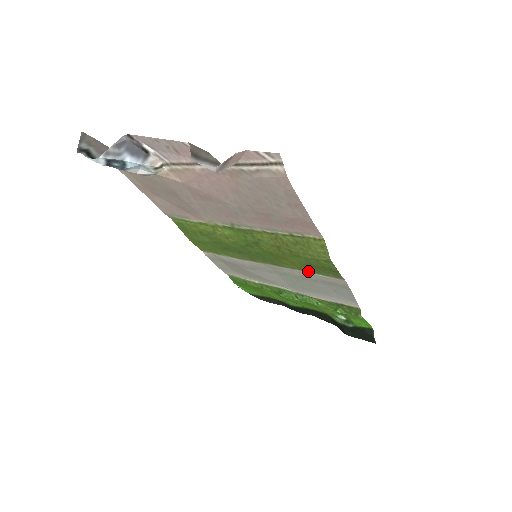
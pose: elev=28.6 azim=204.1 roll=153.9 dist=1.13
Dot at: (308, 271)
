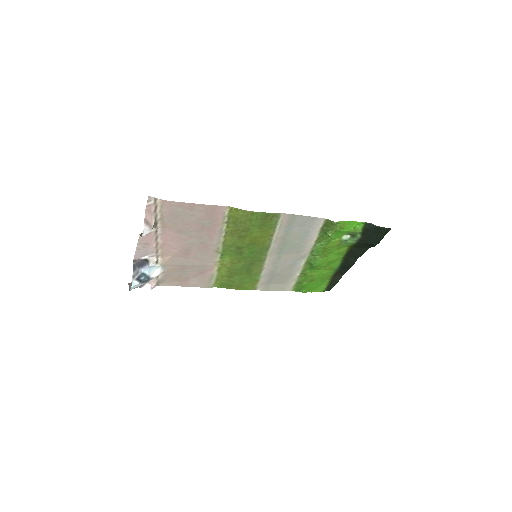
Dot at: (273, 232)
